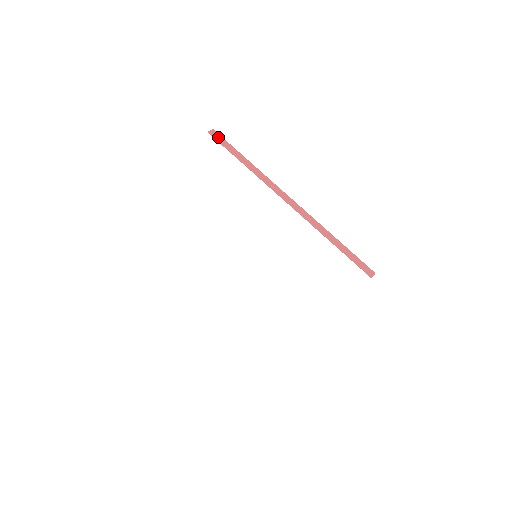
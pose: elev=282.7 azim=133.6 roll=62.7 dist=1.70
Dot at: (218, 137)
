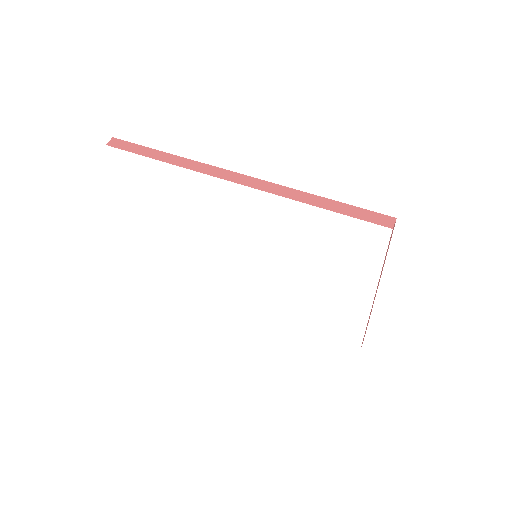
Dot at: (121, 144)
